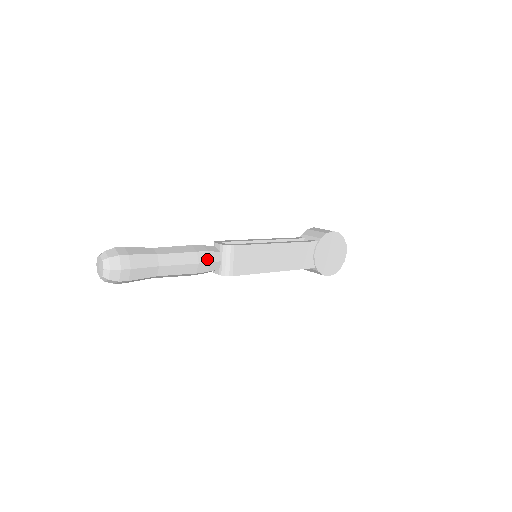
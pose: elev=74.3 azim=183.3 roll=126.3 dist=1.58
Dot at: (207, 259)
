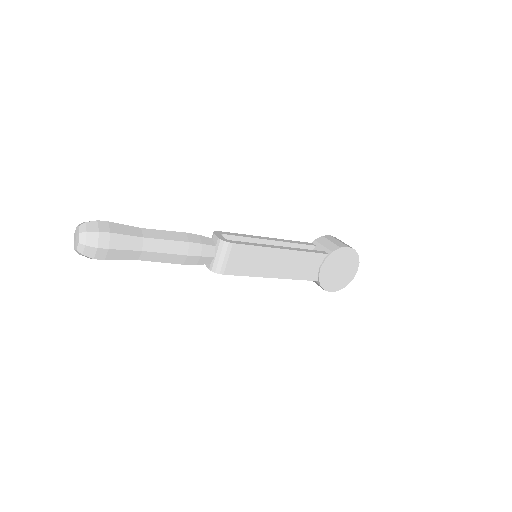
Dot at: (199, 252)
